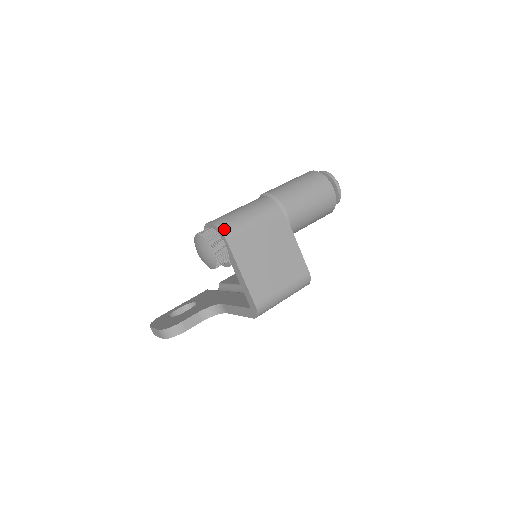
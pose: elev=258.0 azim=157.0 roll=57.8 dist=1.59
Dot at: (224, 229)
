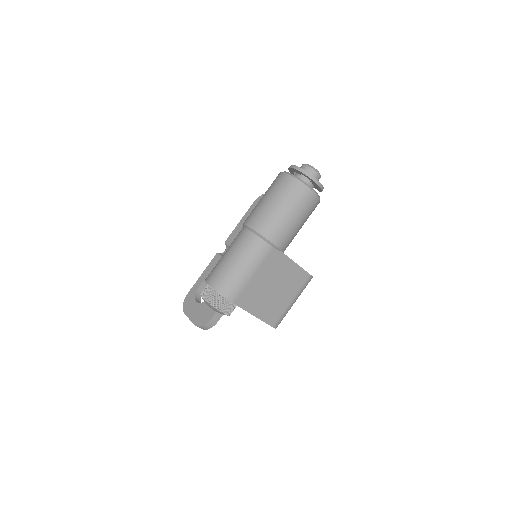
Dot at: (226, 293)
